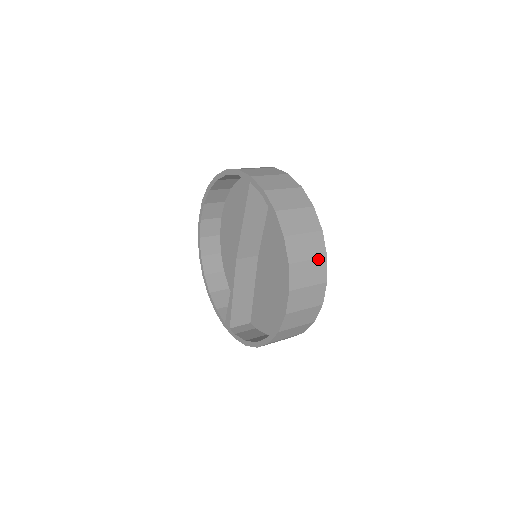
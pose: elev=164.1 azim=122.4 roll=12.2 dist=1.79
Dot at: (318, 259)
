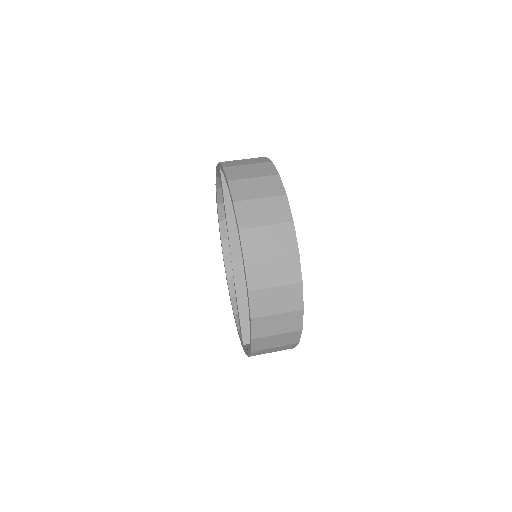
Dot at: (280, 224)
